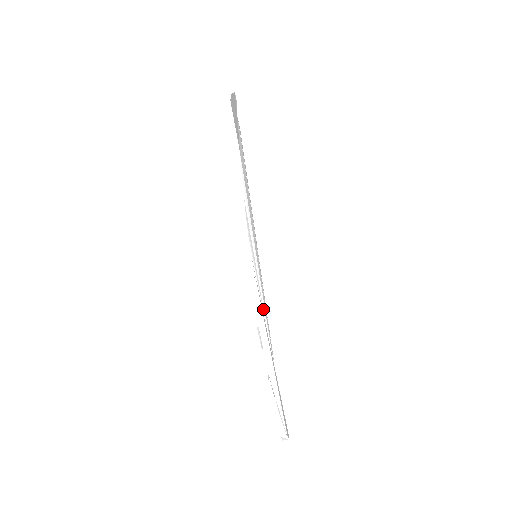
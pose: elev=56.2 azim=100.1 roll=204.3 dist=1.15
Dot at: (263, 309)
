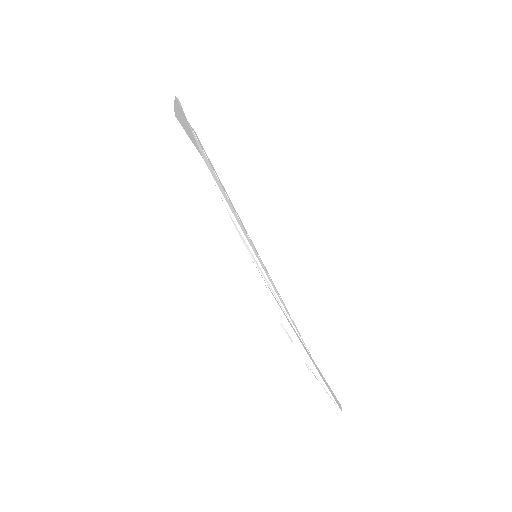
Dot at: (280, 304)
